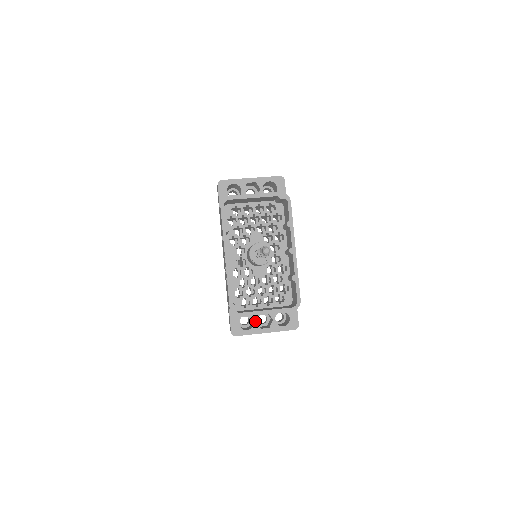
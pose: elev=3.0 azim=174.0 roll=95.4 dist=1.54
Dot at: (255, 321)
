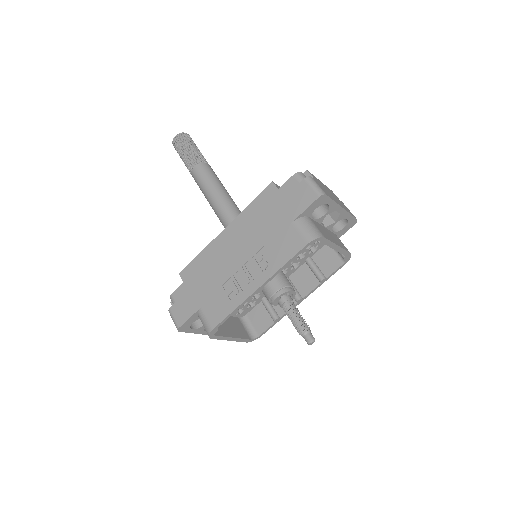
Dot at: occluded
